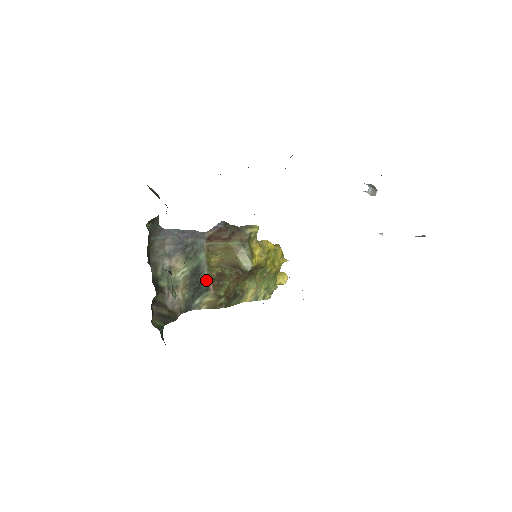
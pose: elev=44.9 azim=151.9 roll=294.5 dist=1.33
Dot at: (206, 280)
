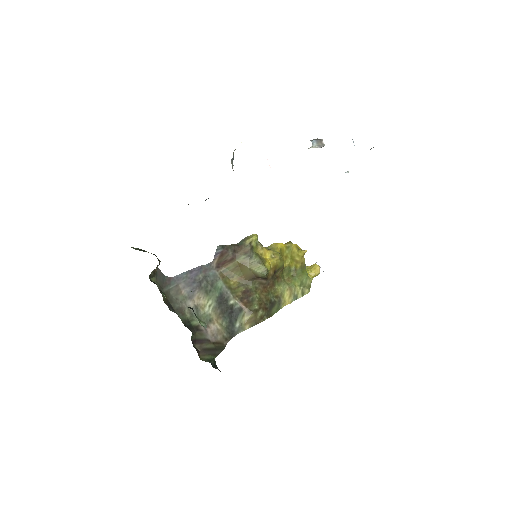
Dot at: (235, 302)
